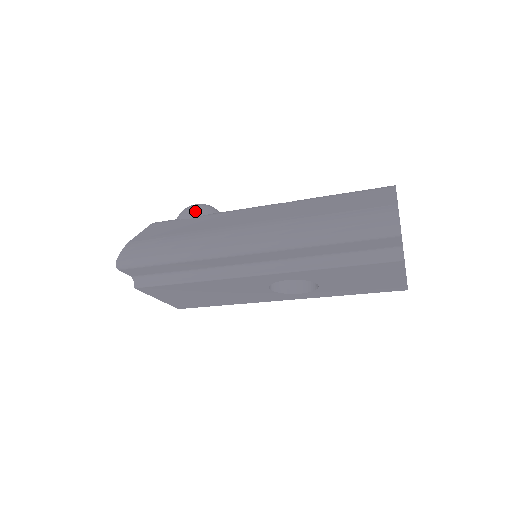
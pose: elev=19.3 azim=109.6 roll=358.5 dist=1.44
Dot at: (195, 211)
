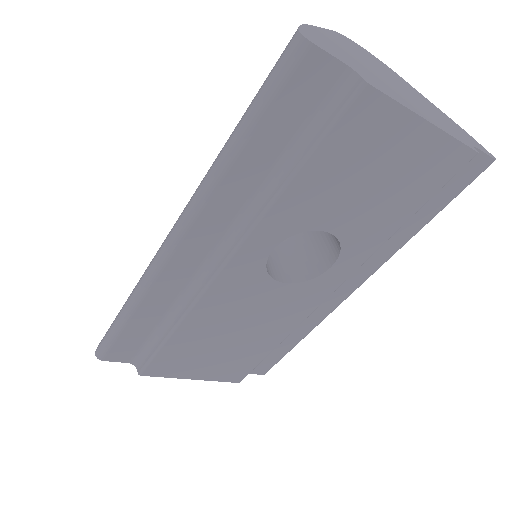
Dot at: occluded
